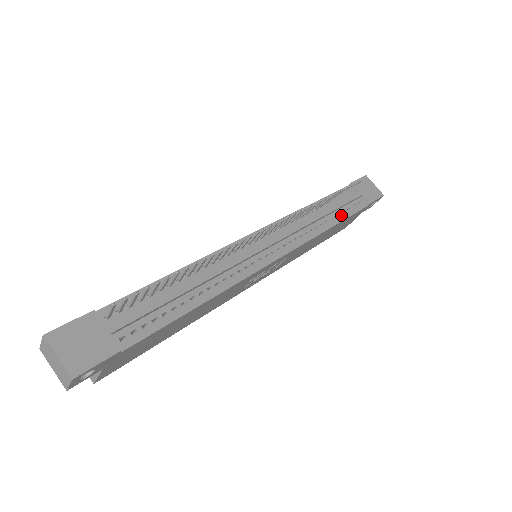
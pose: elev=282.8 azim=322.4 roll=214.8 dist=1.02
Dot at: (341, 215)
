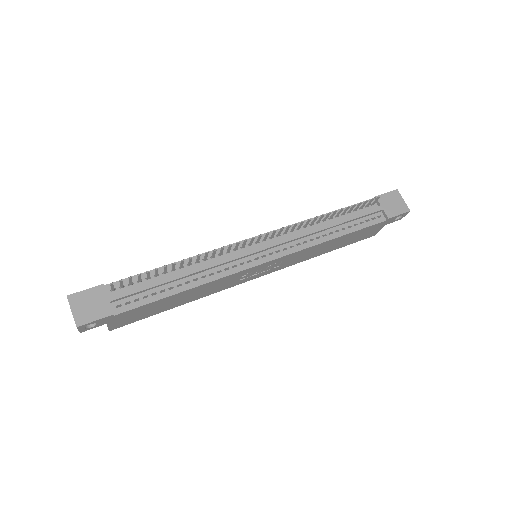
Dot at: (350, 228)
